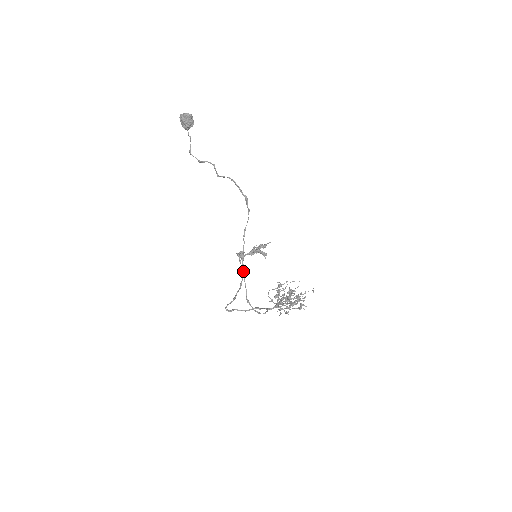
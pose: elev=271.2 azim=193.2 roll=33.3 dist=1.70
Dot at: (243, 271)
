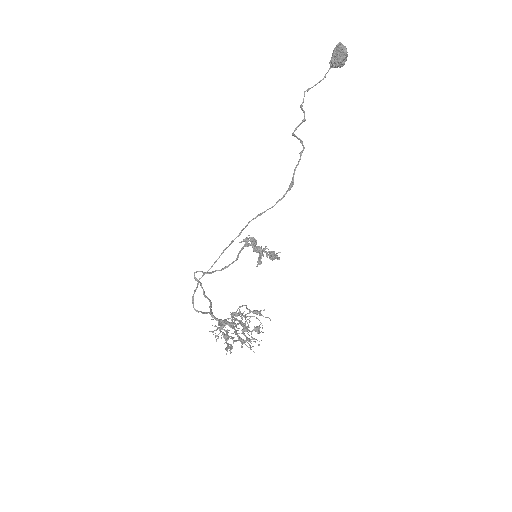
Dot at: (222, 252)
